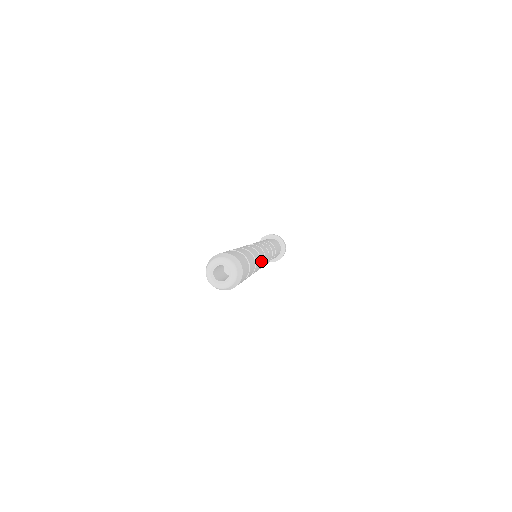
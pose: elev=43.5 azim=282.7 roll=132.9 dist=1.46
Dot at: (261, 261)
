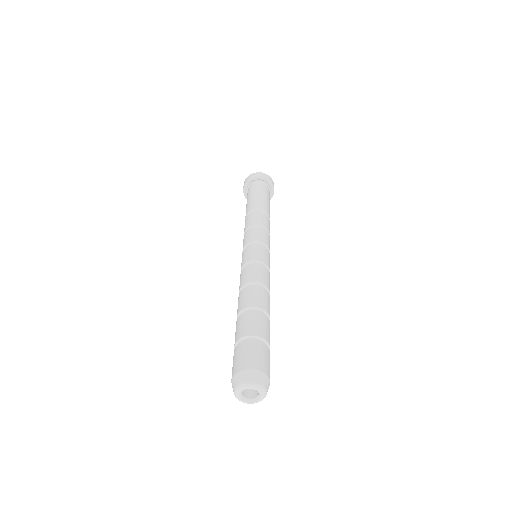
Dot at: occluded
